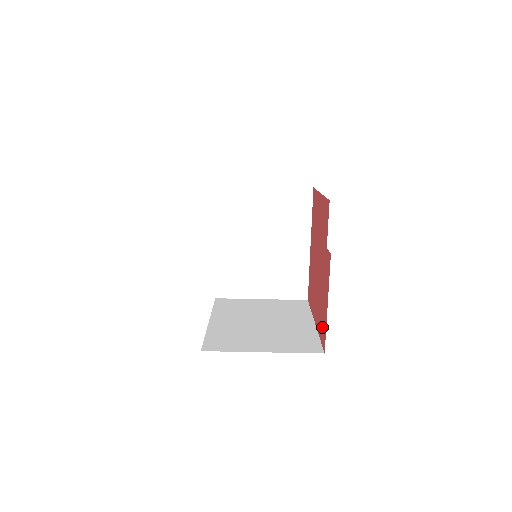
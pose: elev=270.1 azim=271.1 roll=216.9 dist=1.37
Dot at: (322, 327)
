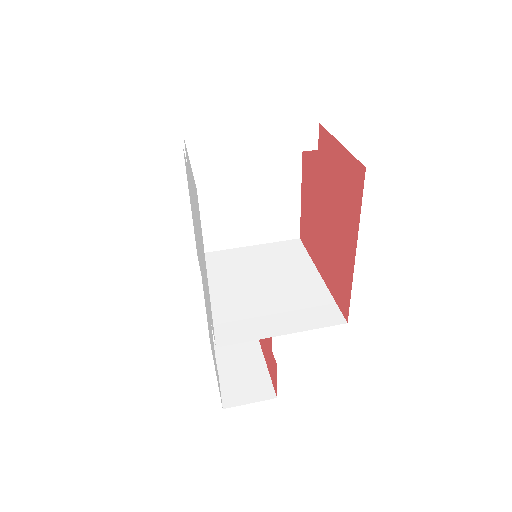
Dot at: (352, 185)
